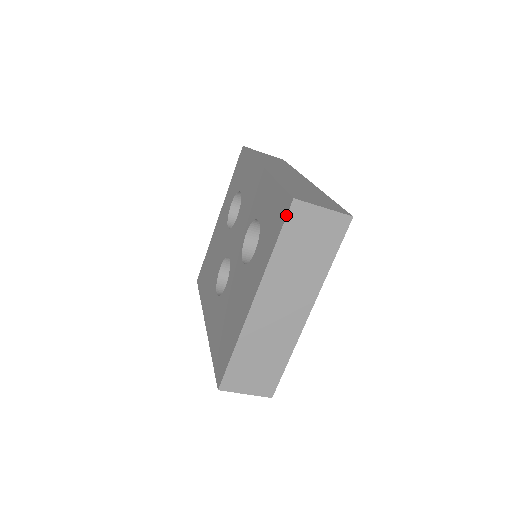
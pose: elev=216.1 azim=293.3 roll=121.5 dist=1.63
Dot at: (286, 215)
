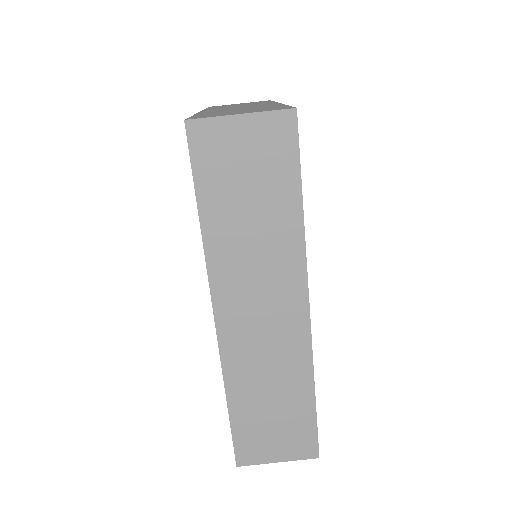
Dot at: occluded
